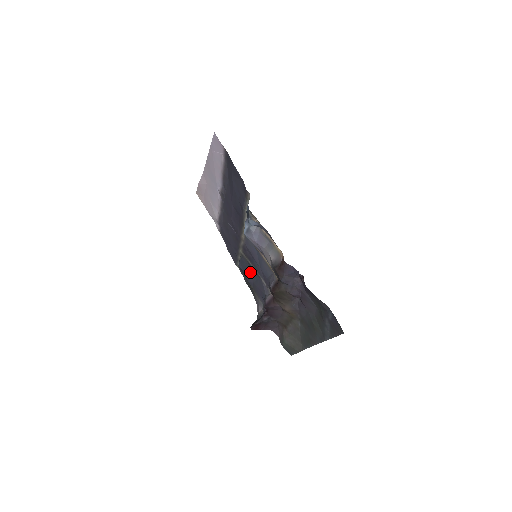
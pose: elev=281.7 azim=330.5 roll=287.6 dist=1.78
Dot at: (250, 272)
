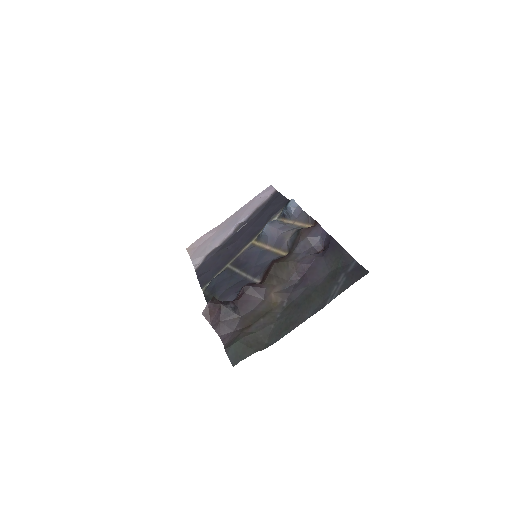
Dot at: (228, 281)
